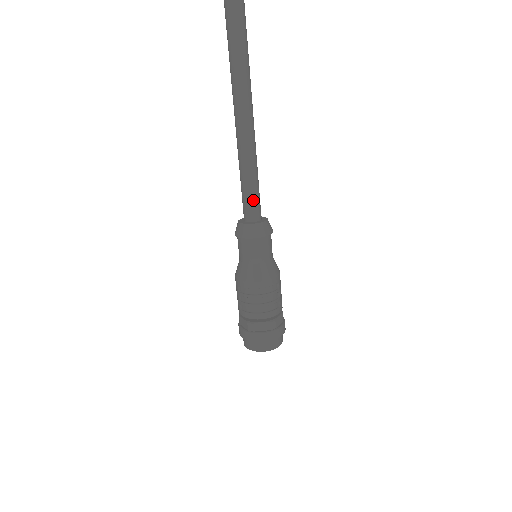
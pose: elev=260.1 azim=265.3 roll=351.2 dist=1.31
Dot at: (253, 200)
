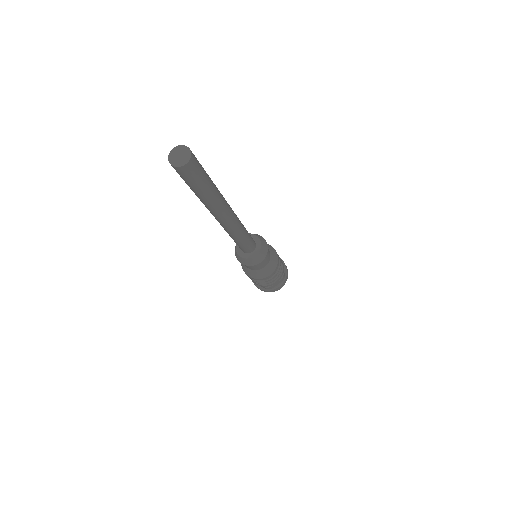
Dot at: (249, 244)
